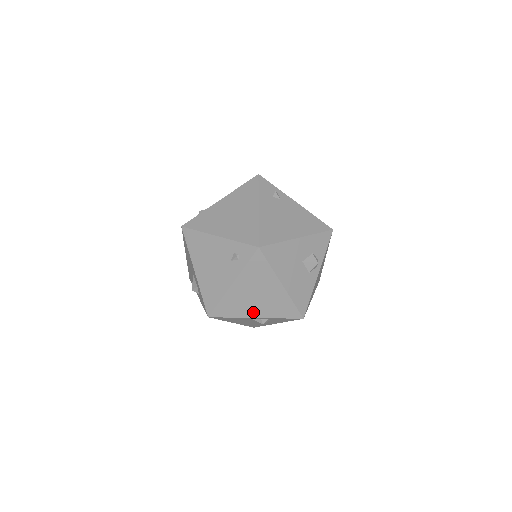
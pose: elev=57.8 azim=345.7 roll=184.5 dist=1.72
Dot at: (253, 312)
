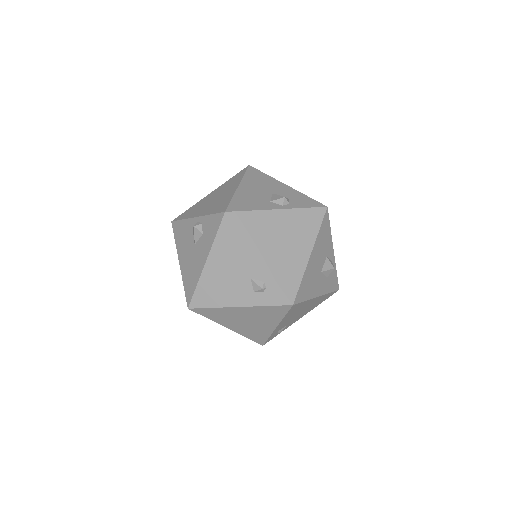
Dot at: (199, 213)
